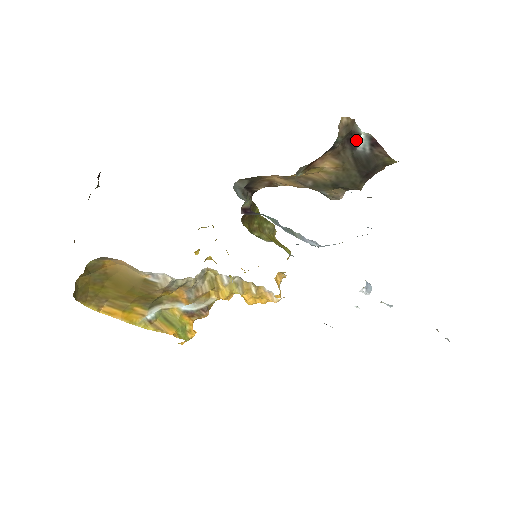
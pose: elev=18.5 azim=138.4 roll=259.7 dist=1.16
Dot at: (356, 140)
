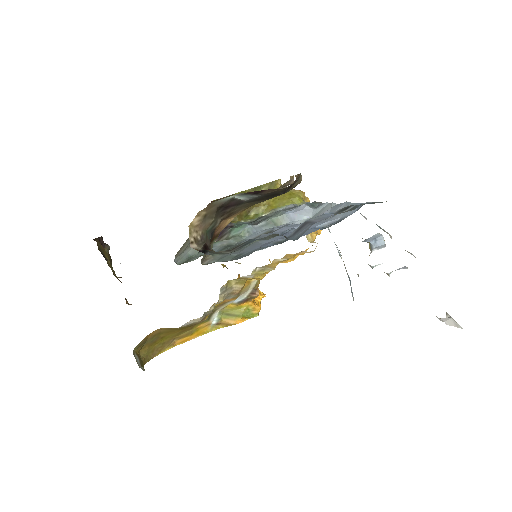
Dot at: (234, 201)
